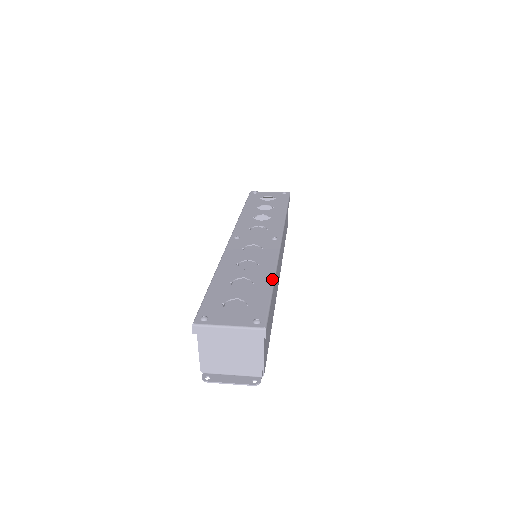
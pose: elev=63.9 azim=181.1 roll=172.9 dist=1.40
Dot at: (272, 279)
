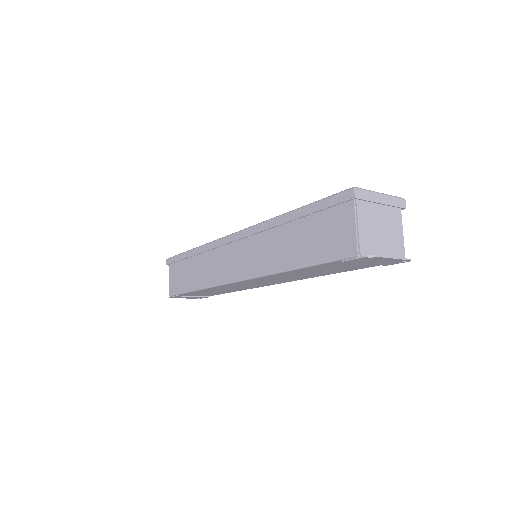
Dot at: occluded
